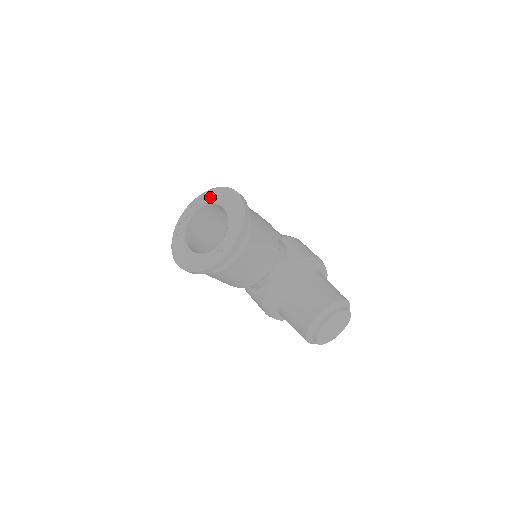
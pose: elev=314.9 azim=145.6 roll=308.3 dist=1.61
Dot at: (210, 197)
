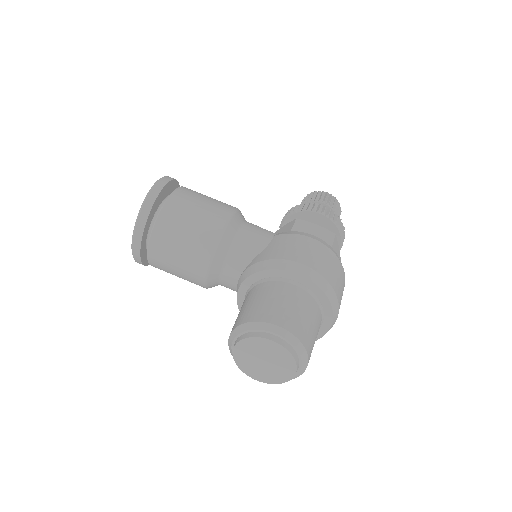
Dot at: occluded
